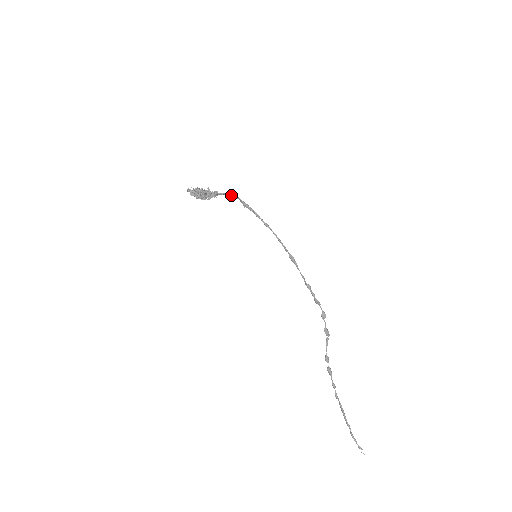
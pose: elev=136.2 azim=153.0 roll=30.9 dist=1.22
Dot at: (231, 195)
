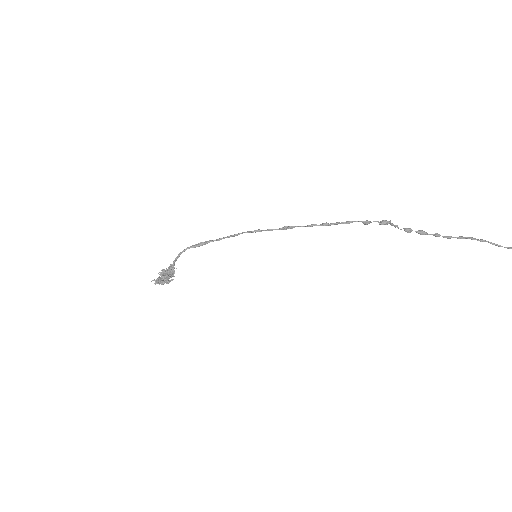
Dot at: (181, 253)
